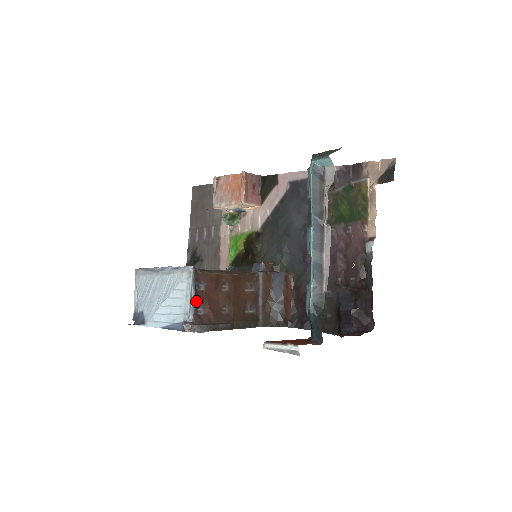
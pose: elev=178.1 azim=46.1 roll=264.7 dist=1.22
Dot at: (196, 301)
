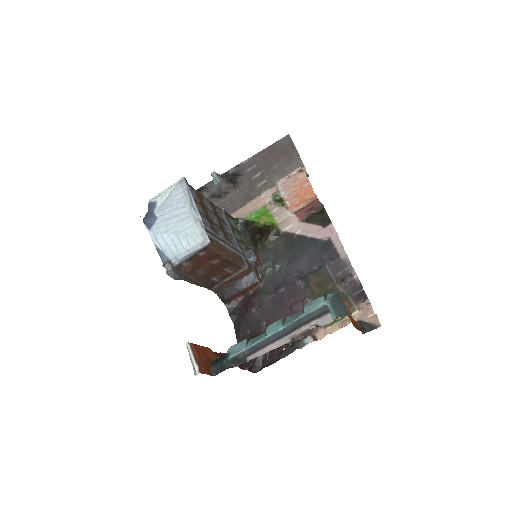
Dot at: (189, 259)
